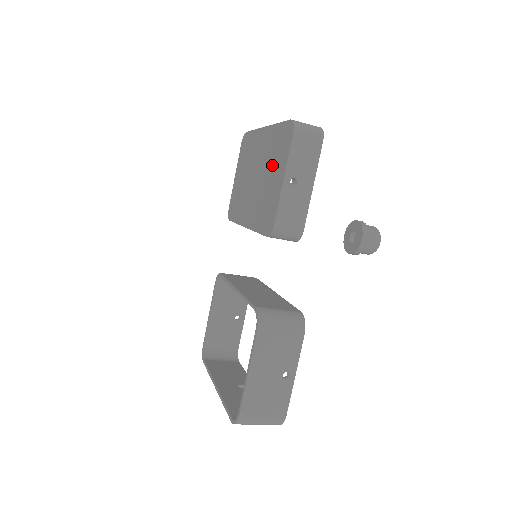
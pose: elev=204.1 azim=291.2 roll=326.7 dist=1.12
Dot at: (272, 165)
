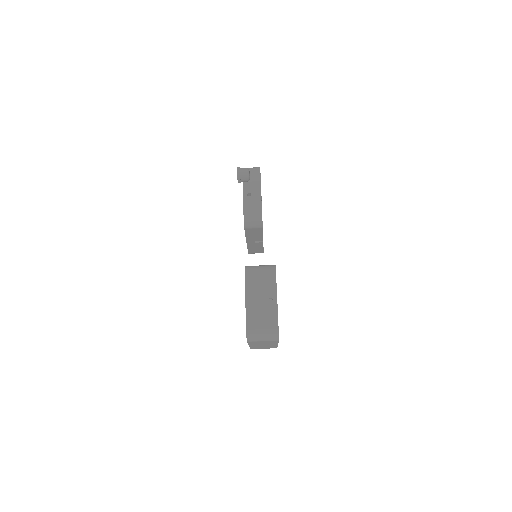
Dot at: occluded
